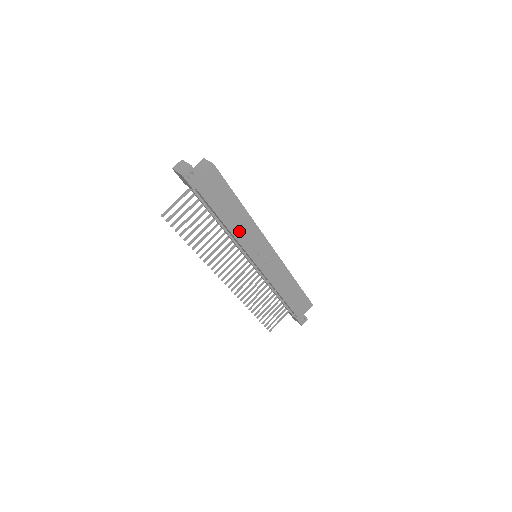
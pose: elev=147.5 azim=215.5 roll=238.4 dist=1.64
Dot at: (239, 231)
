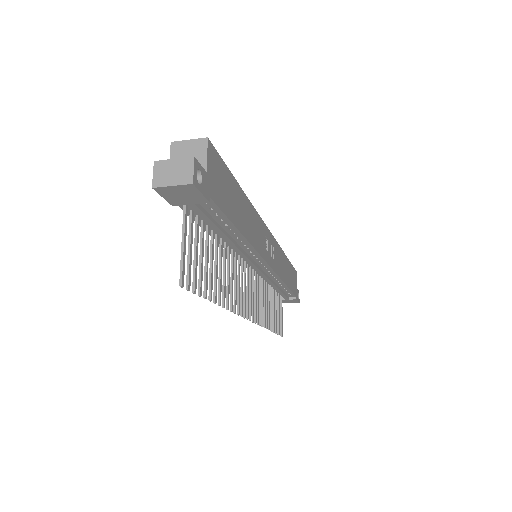
Dot at: (250, 232)
